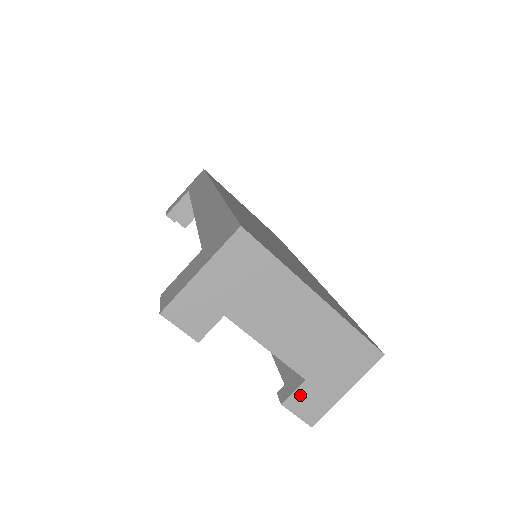
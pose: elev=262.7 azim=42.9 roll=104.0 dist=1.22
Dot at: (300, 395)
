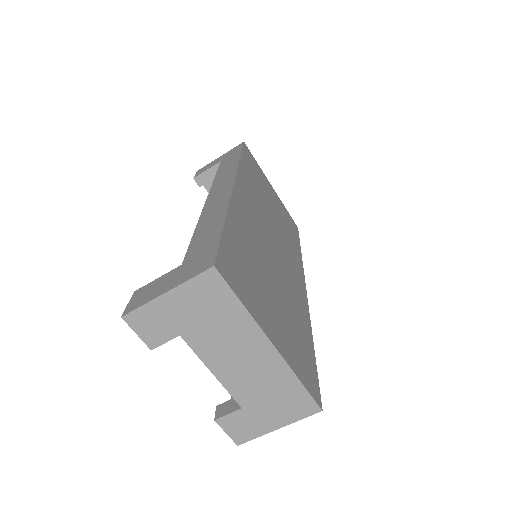
Dot at: (234, 418)
